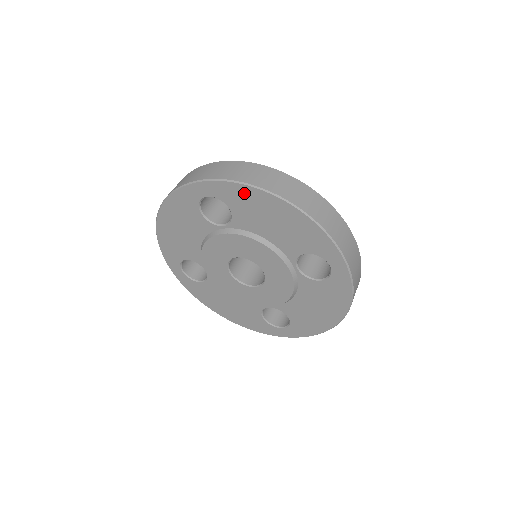
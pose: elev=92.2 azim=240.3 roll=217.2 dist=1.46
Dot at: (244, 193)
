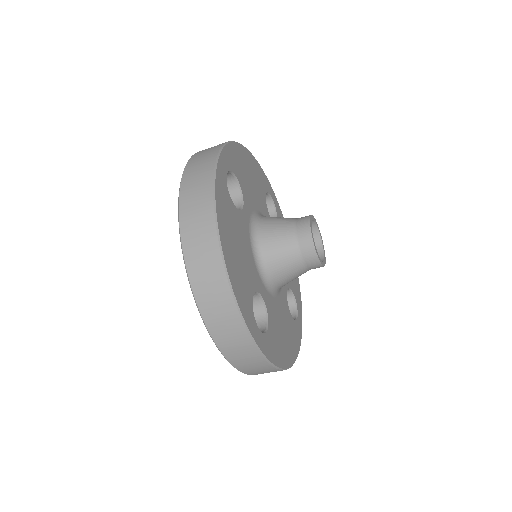
Dot at: occluded
